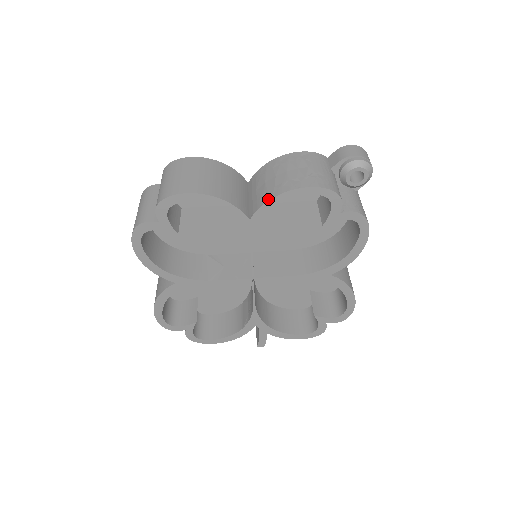
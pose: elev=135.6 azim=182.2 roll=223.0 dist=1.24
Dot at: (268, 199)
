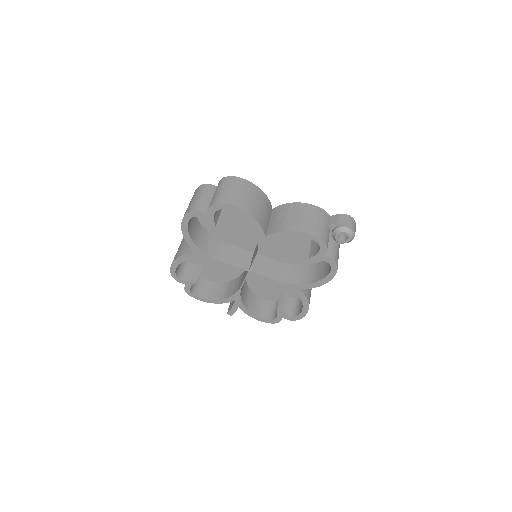
Dot at: (283, 230)
